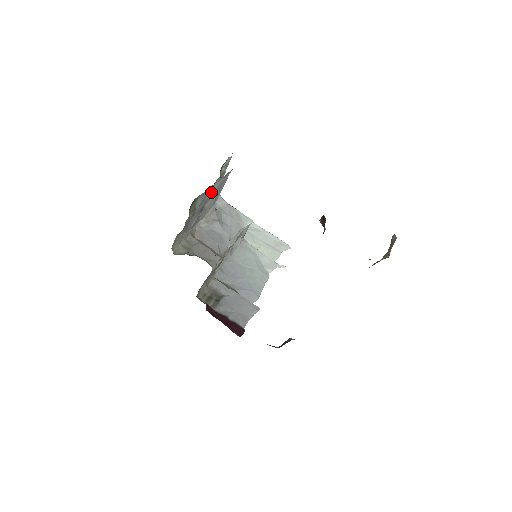
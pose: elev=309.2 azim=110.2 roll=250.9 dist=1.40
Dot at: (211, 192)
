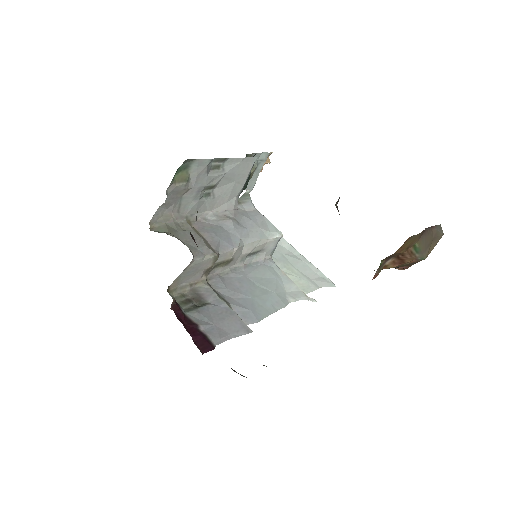
Dot at: (220, 172)
